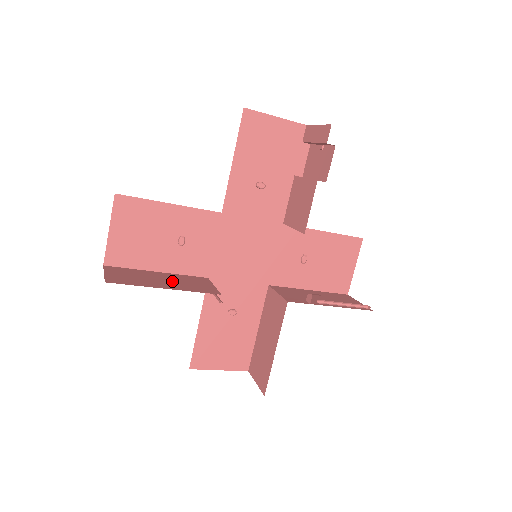
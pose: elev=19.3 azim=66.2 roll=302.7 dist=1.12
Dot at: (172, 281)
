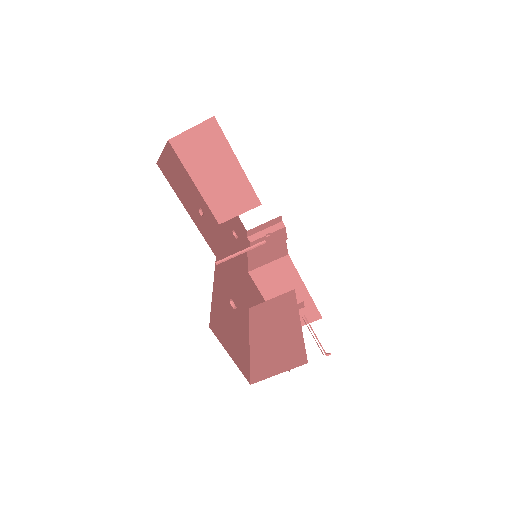
Dot at: occluded
